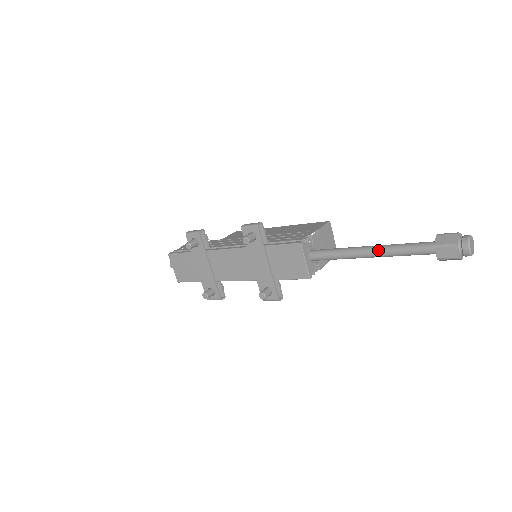
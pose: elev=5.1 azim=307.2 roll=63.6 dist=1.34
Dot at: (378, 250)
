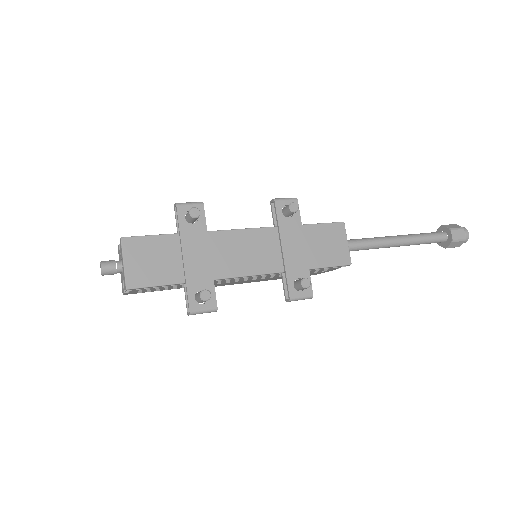
Dot at: (405, 236)
